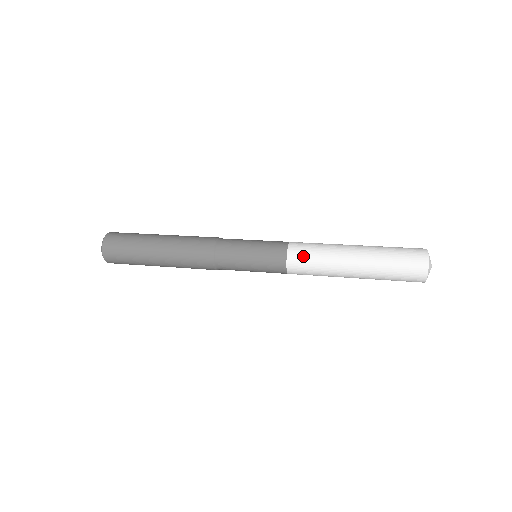
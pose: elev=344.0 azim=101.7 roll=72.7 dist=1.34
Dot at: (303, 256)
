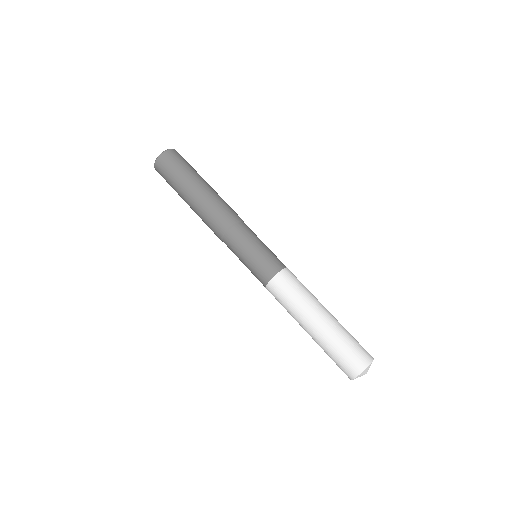
Dot at: (280, 291)
